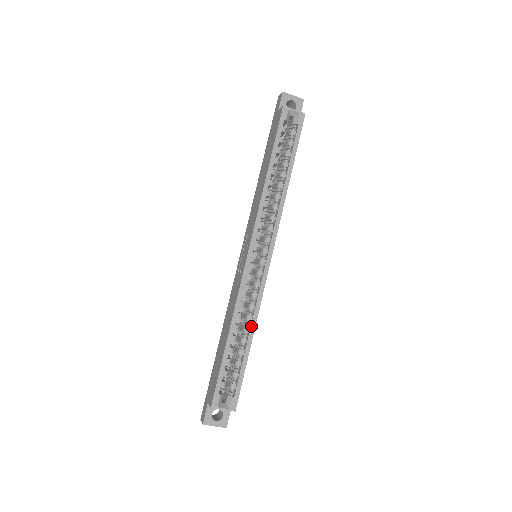
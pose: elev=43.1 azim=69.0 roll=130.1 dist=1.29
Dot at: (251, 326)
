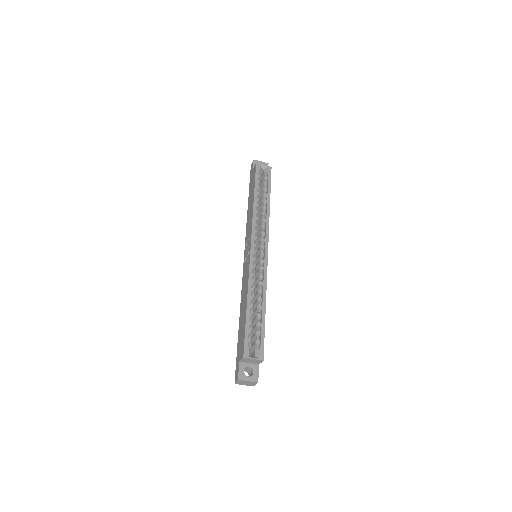
Dot at: (263, 296)
